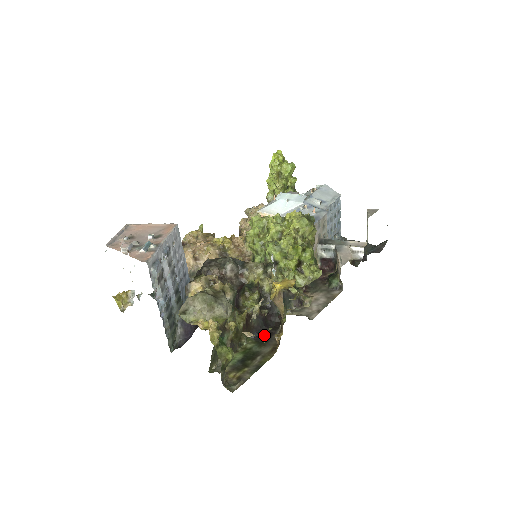
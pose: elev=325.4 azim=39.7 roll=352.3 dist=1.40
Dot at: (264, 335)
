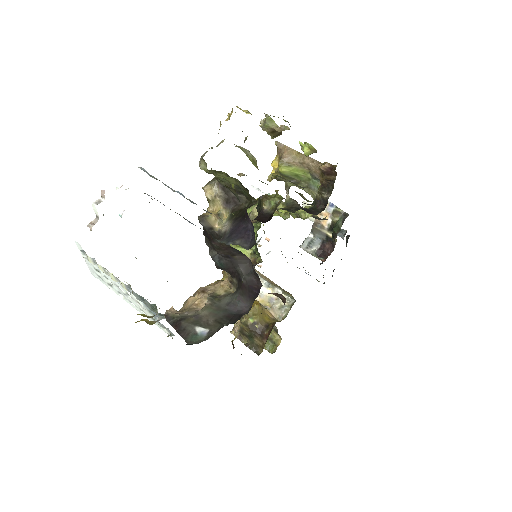
Dot at: (303, 150)
